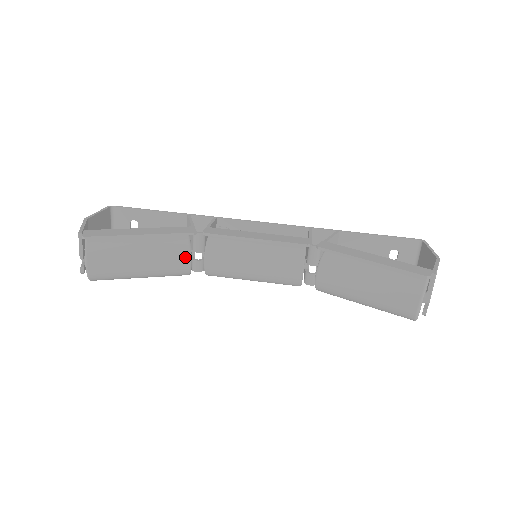
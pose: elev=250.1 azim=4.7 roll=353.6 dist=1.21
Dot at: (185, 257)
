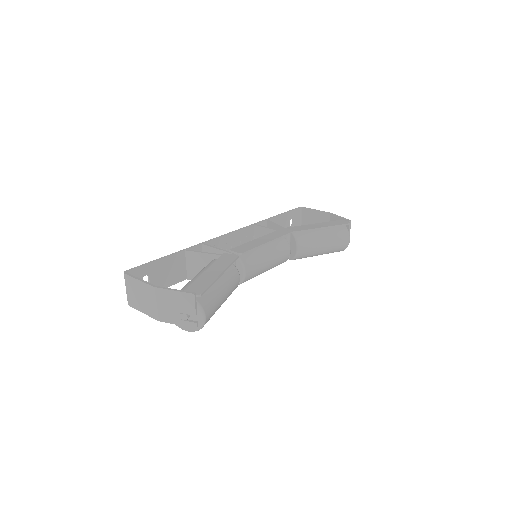
Dot at: (238, 277)
